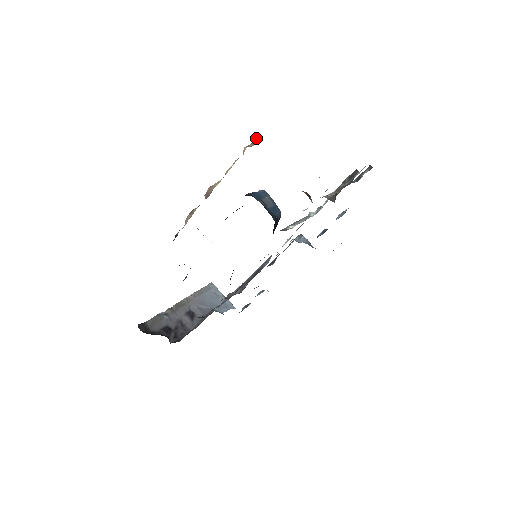
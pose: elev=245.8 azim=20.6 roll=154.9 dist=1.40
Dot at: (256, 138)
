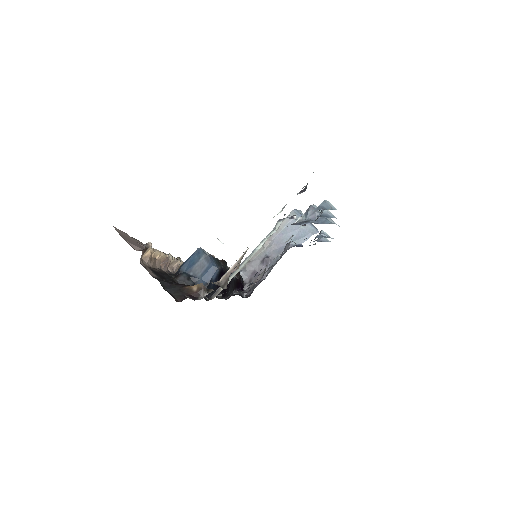
Dot at: (143, 251)
